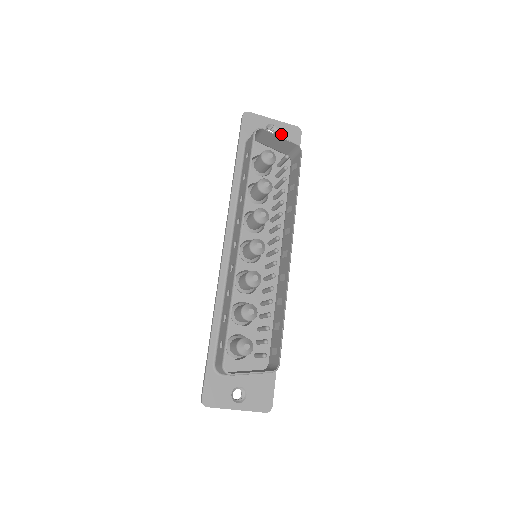
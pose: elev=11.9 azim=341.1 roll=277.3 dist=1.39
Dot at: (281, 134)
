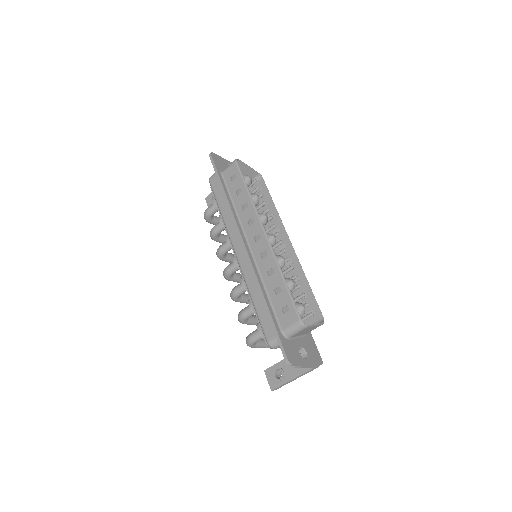
Dot at: occluded
